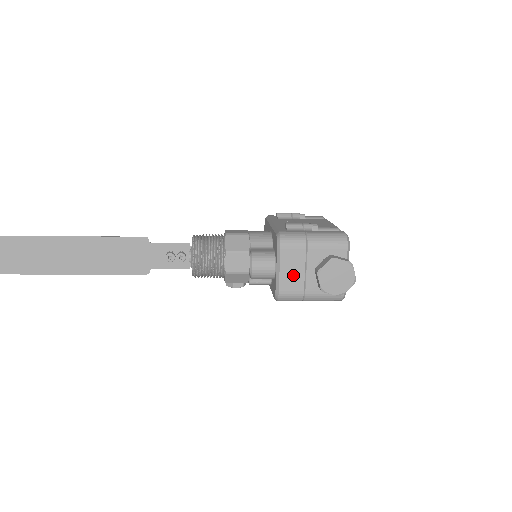
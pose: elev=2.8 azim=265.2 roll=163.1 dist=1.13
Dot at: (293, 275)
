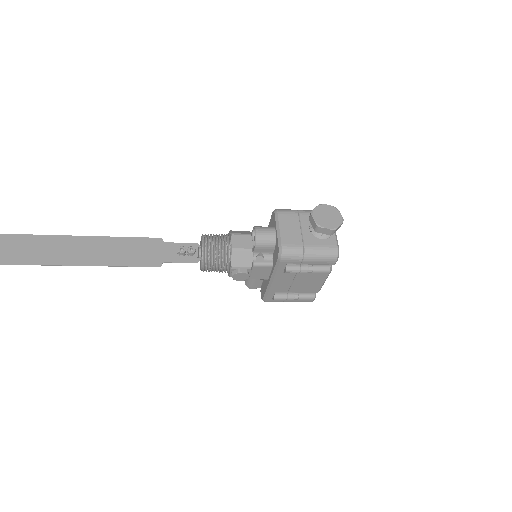
Dot at: (291, 232)
